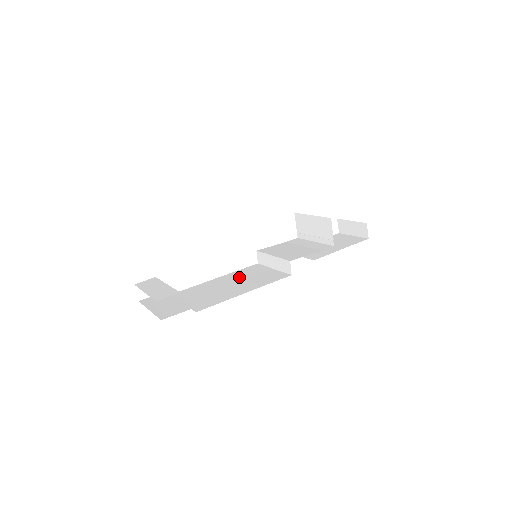
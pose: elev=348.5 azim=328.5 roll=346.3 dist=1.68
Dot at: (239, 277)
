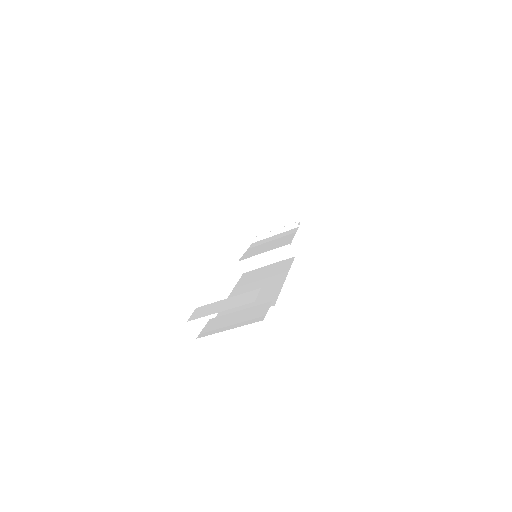
Dot at: (251, 282)
